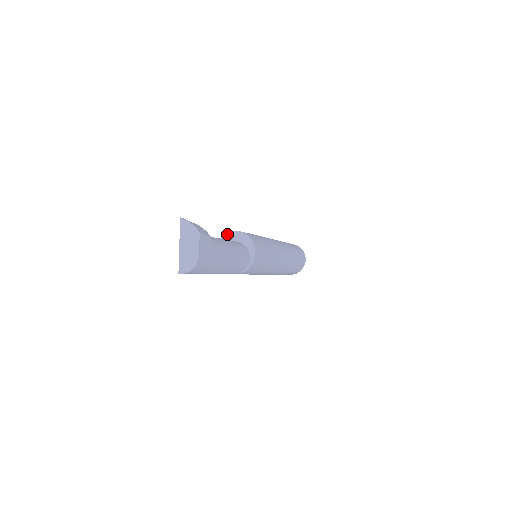
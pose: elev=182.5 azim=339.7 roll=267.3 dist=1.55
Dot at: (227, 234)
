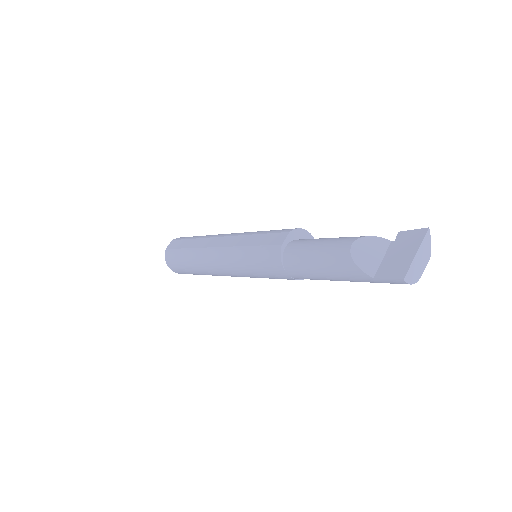
Dot at: (304, 231)
